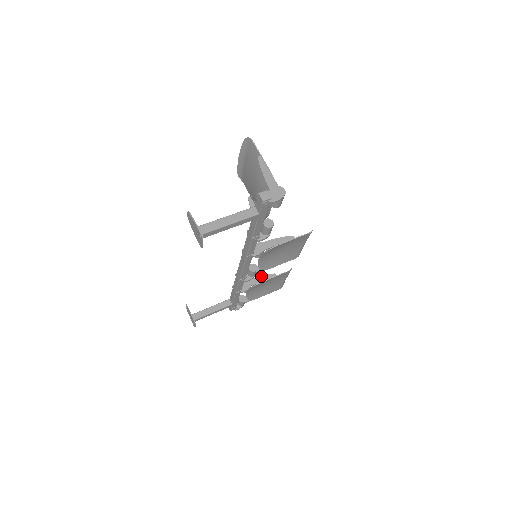
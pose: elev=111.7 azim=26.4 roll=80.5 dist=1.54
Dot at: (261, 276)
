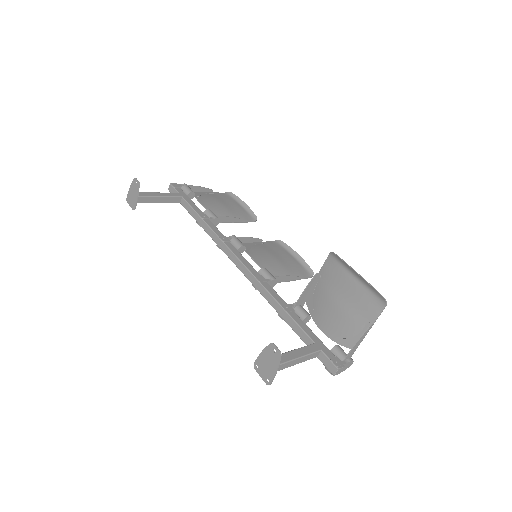
Dot at: (231, 217)
